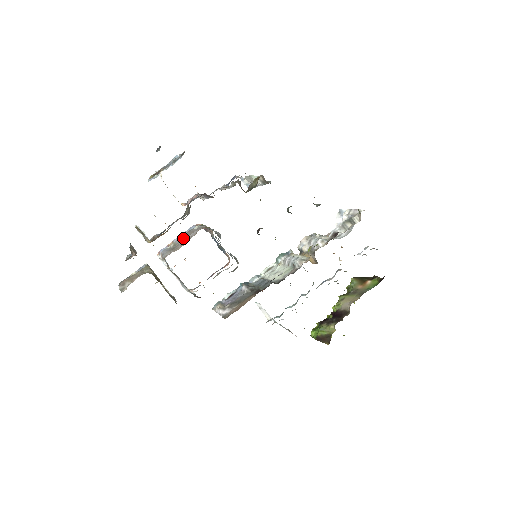
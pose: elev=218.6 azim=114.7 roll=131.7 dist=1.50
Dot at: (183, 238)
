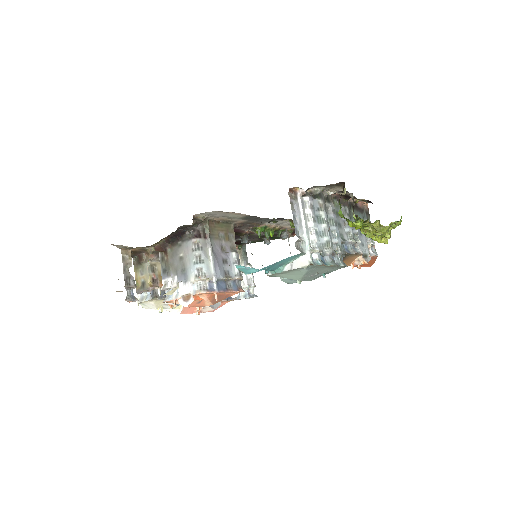
Dot at: occluded
